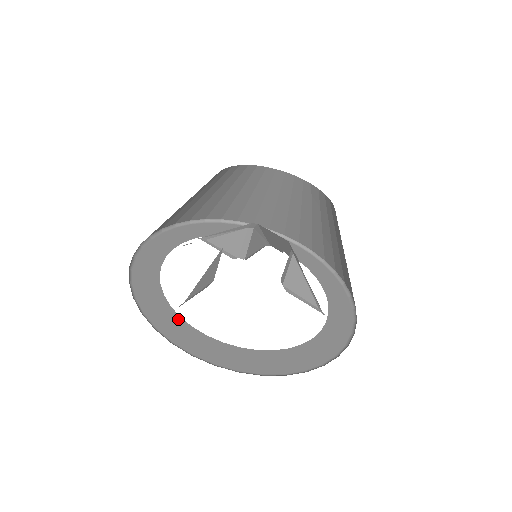
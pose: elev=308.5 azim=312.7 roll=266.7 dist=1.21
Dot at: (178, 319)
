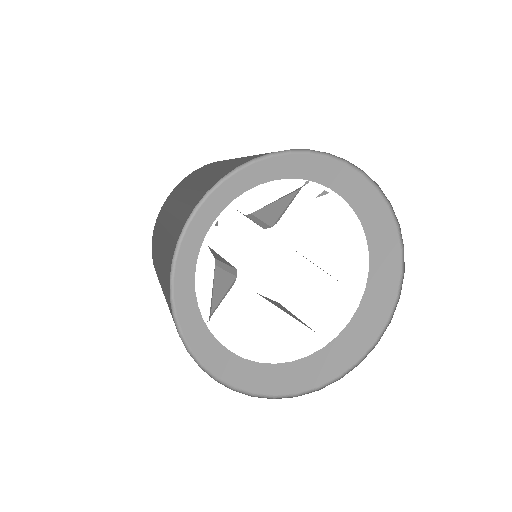
Dot at: (208, 335)
